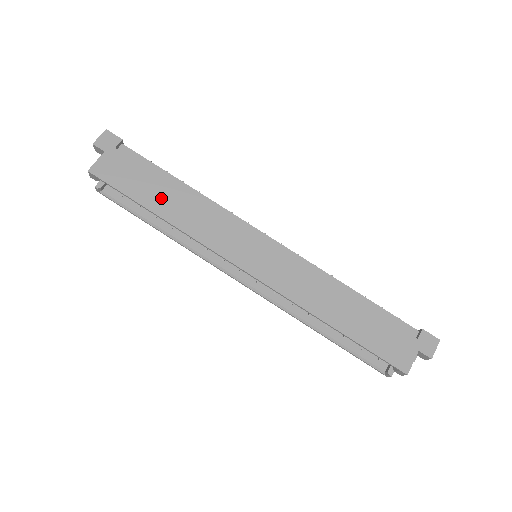
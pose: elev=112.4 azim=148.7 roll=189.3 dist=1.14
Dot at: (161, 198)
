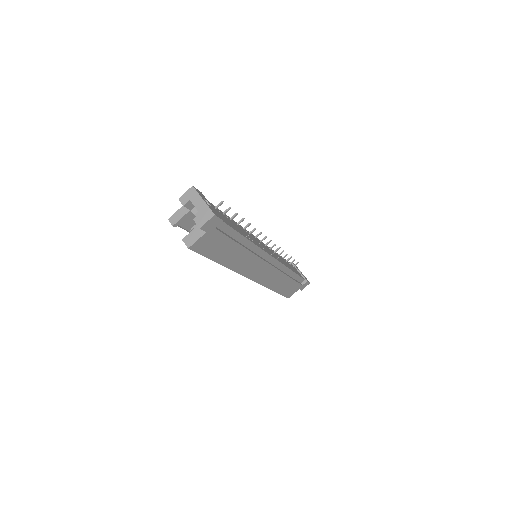
Dot at: (229, 255)
